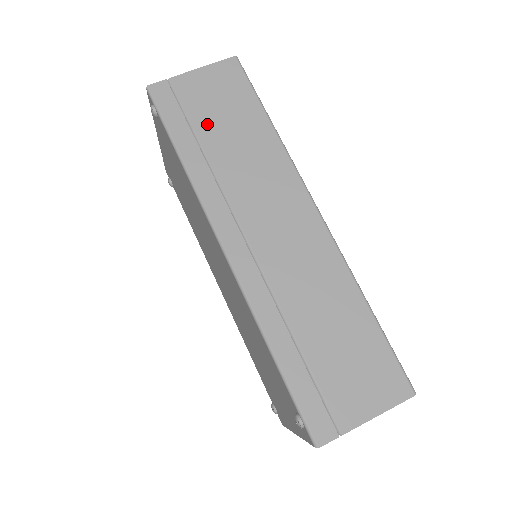
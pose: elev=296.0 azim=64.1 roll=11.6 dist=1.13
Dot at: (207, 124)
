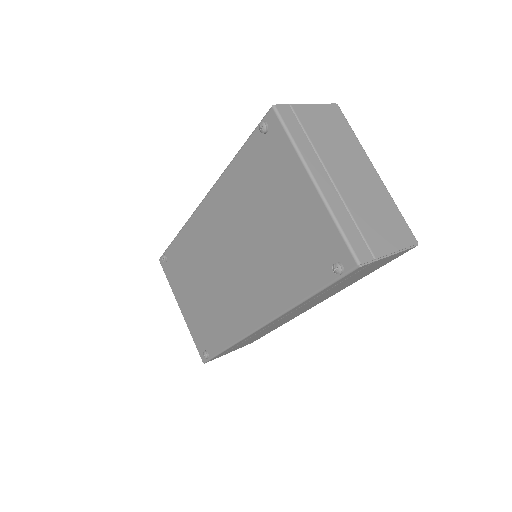
Dot at: occluded
